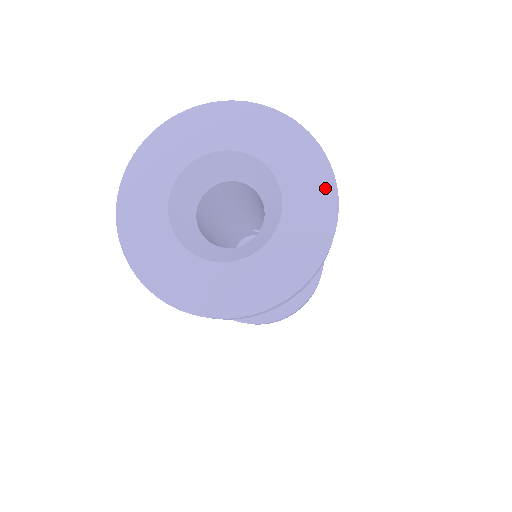
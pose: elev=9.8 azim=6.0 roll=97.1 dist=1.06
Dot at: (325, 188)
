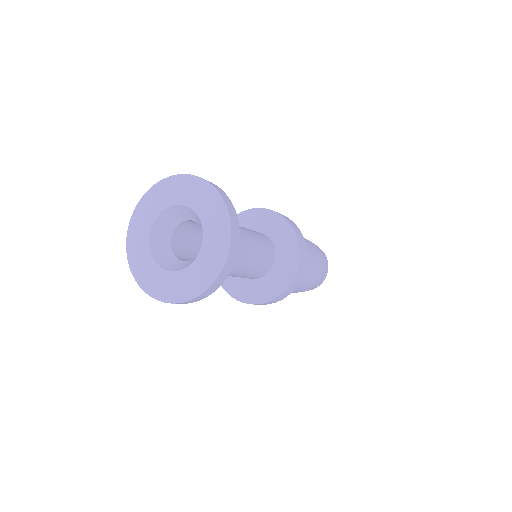
Dot at: (212, 195)
